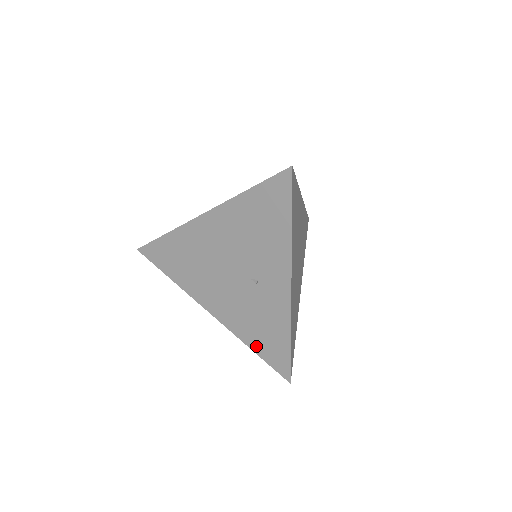
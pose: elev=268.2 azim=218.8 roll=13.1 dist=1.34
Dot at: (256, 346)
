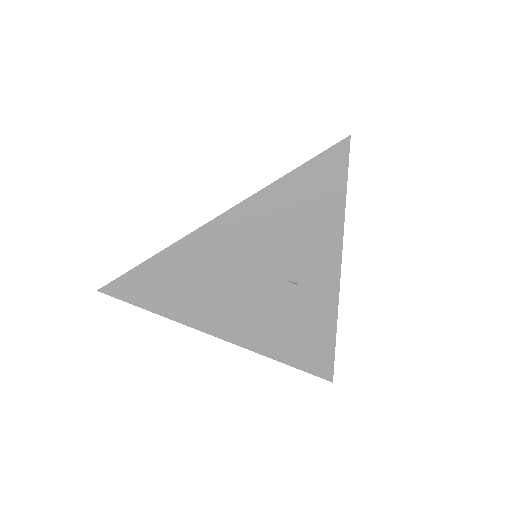
Dot at: (291, 357)
